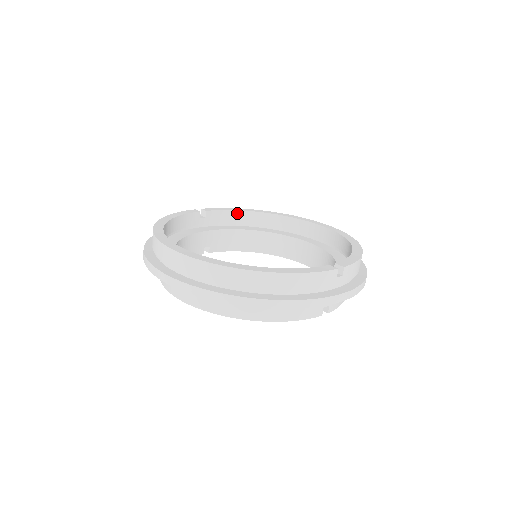
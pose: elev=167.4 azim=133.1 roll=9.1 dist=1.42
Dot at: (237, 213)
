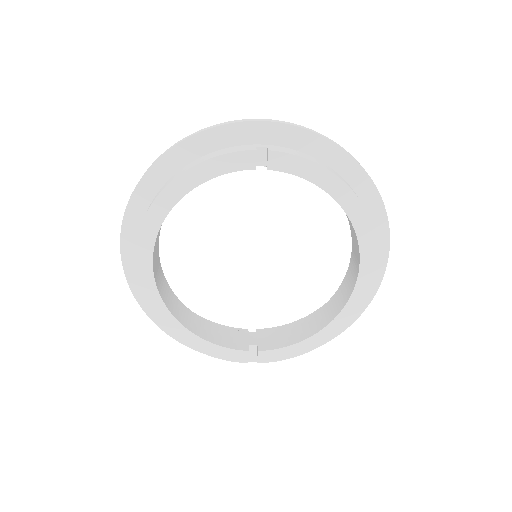
Dot at: occluded
